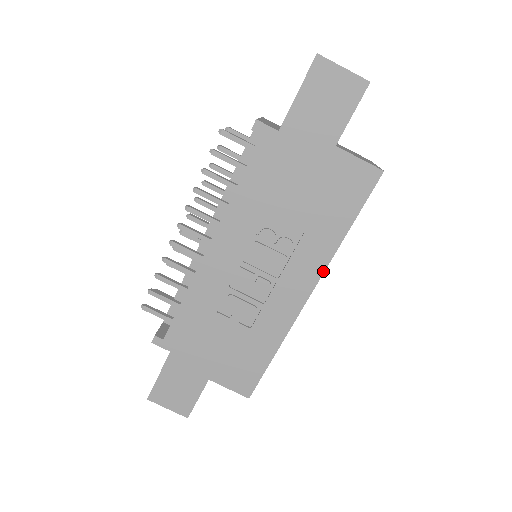
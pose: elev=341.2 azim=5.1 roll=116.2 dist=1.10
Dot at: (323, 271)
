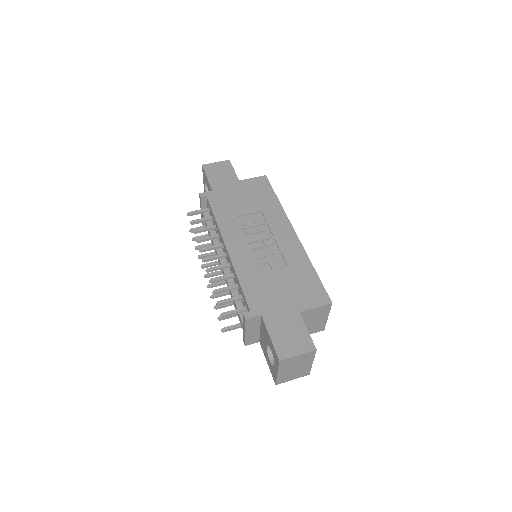
Dot at: (287, 218)
